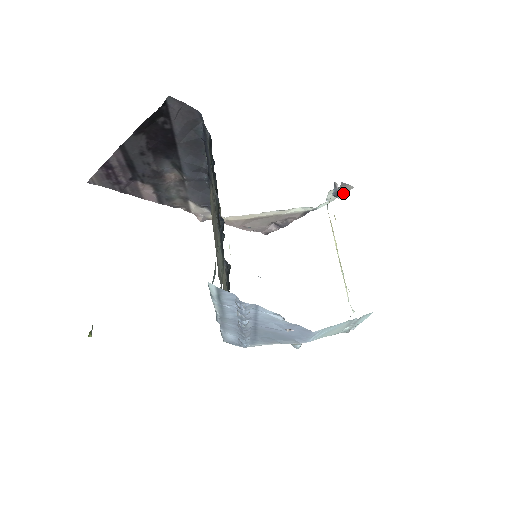
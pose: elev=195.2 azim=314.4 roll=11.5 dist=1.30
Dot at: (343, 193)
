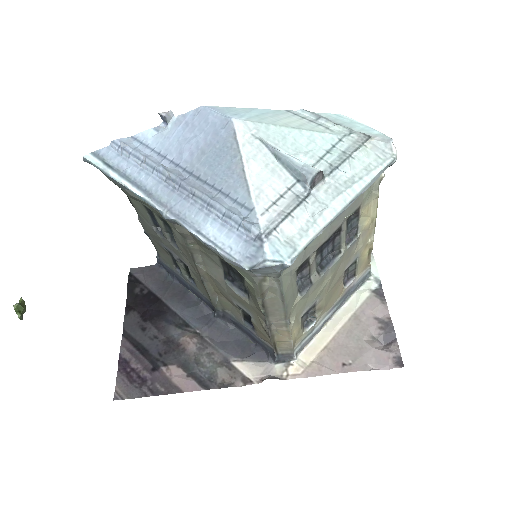
Dot at: occluded
